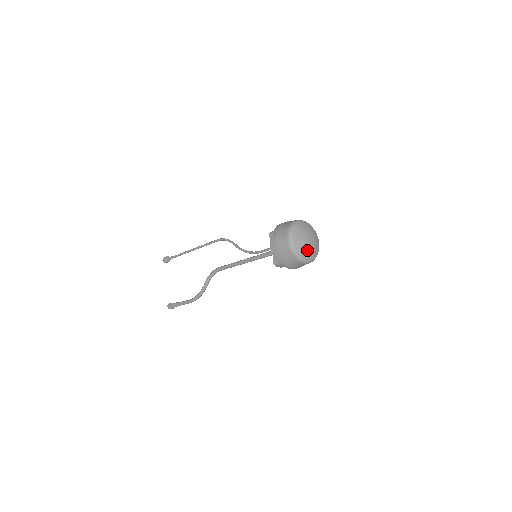
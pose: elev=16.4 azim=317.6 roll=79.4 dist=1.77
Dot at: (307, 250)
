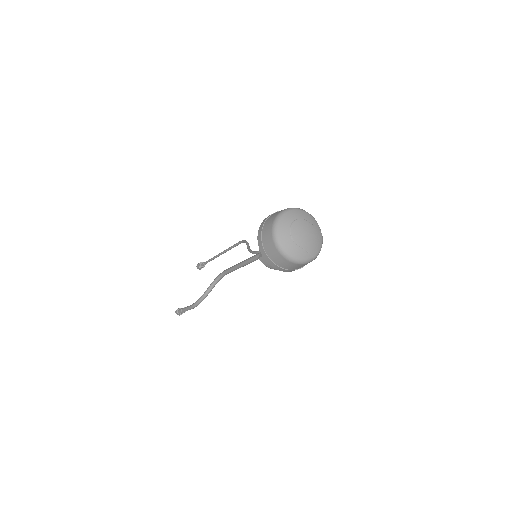
Dot at: (293, 242)
